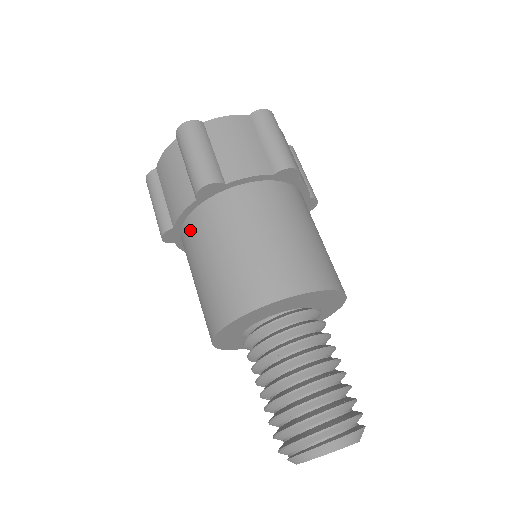
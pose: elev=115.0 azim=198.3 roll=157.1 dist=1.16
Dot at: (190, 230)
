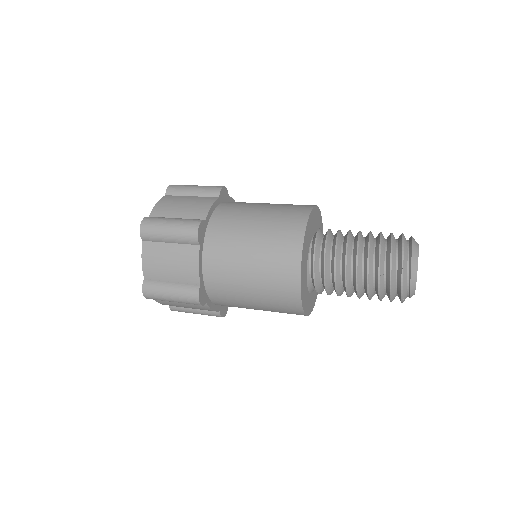
Dot at: (213, 269)
